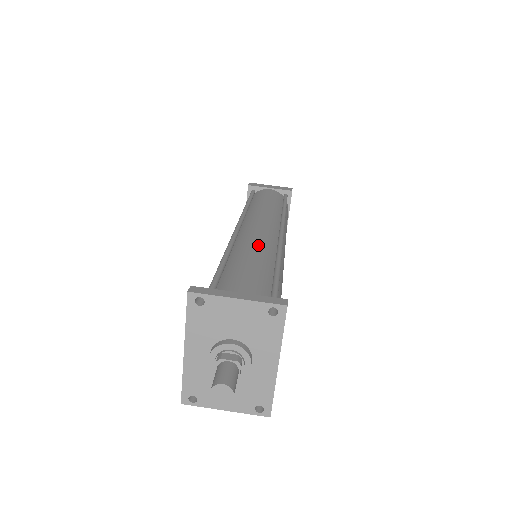
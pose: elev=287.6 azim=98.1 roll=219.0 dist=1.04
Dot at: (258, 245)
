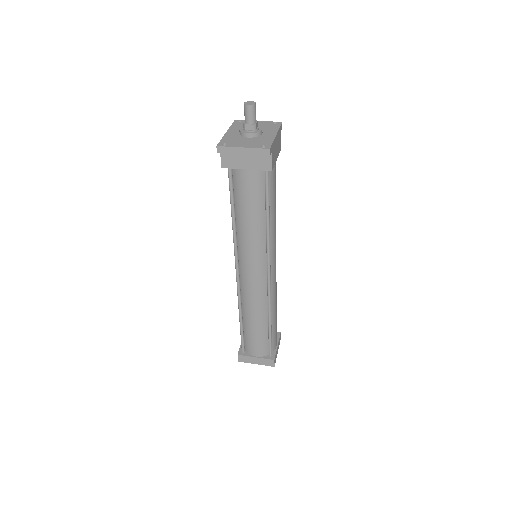
Dot at: occluded
